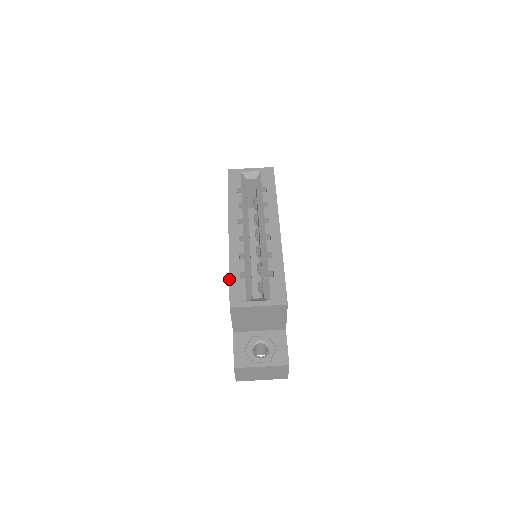
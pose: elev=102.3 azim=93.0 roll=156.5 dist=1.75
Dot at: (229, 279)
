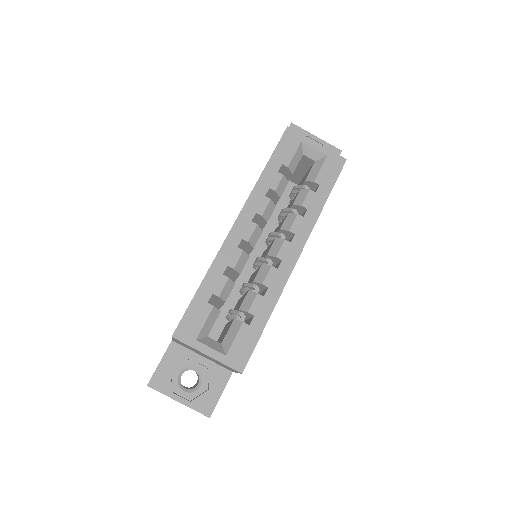
Dot at: (194, 296)
